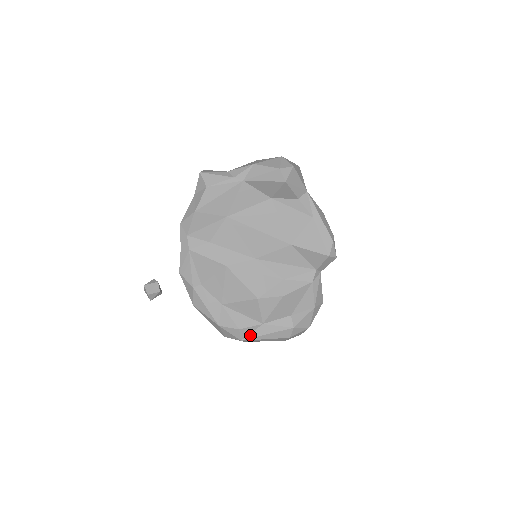
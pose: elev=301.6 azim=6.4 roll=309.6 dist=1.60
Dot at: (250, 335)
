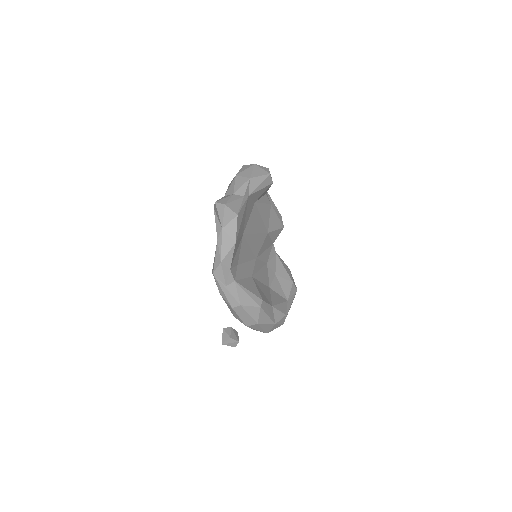
Dot at: occluded
